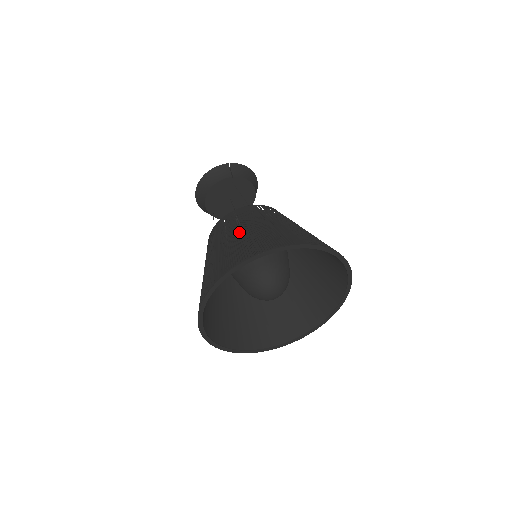
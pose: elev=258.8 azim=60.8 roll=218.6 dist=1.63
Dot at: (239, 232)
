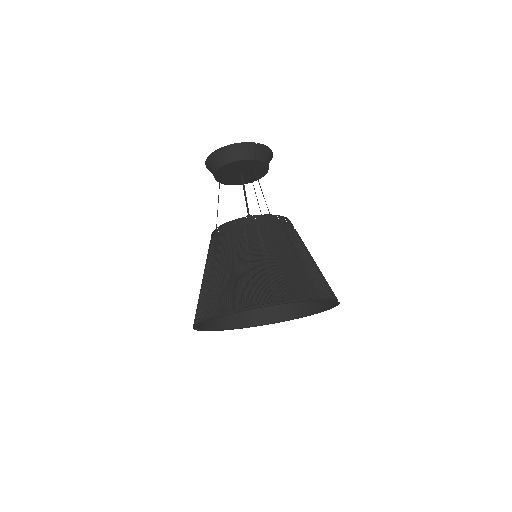
Dot at: (263, 256)
